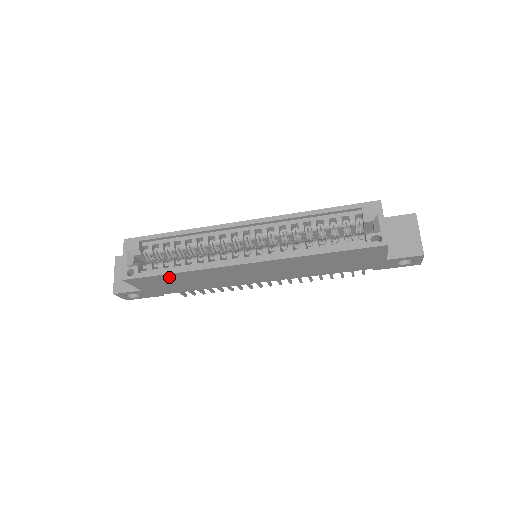
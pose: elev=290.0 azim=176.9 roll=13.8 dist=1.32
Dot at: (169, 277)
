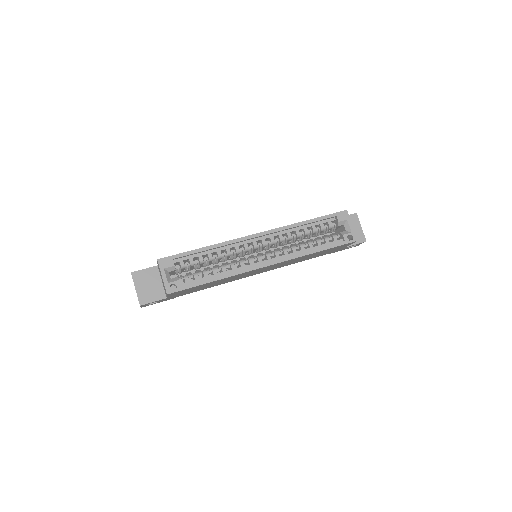
Dot at: (204, 285)
